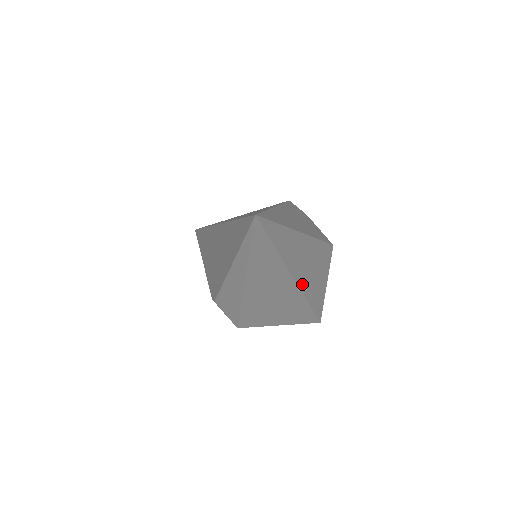
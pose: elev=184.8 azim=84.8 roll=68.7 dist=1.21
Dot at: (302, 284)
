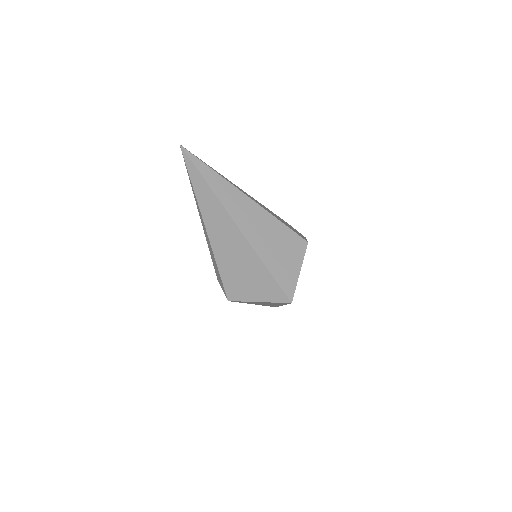
Dot at: (246, 232)
